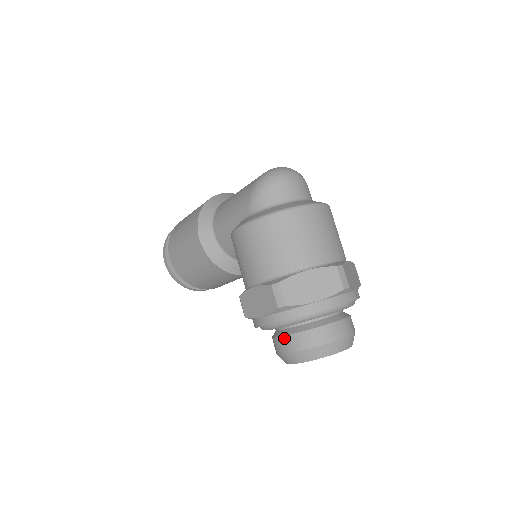
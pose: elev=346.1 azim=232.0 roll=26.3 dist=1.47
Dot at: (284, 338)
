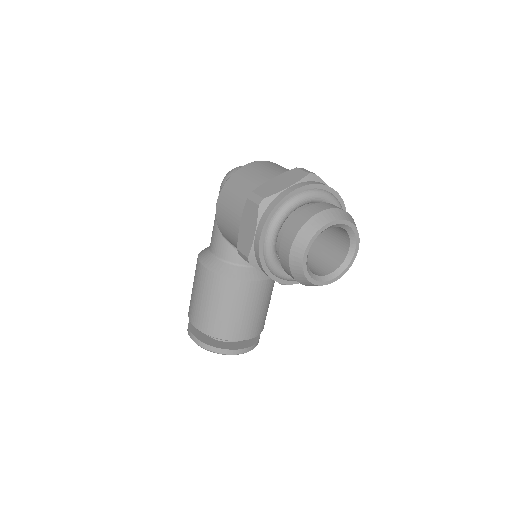
Dot at: (283, 239)
